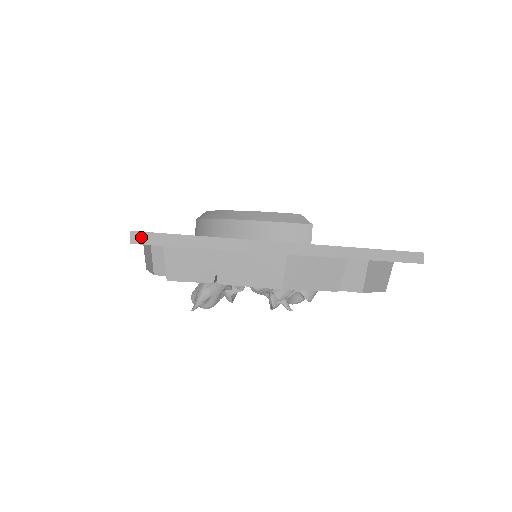
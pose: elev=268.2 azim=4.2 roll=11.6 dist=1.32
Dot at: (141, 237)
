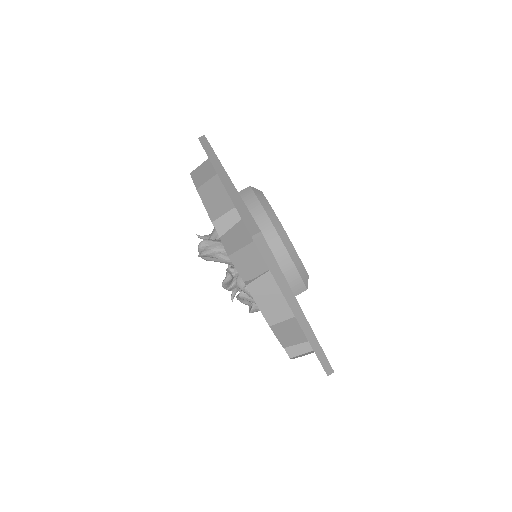
Dot at: (260, 240)
